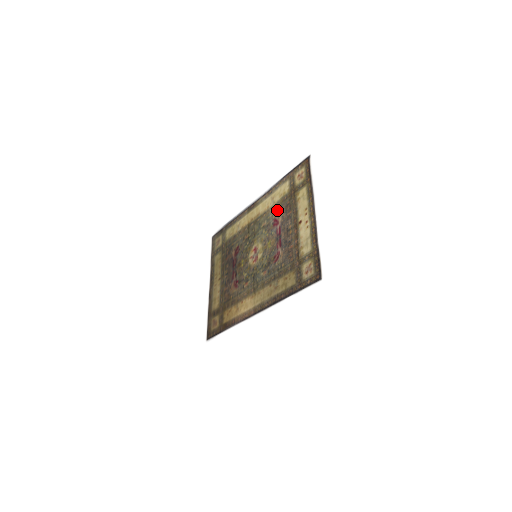
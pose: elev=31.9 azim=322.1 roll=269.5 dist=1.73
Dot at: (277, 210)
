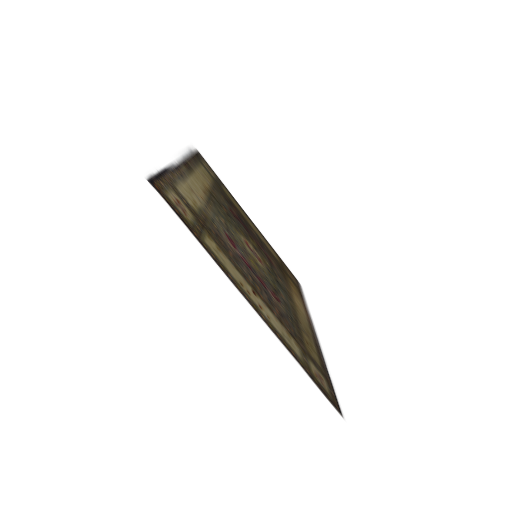
Dot at: (214, 223)
